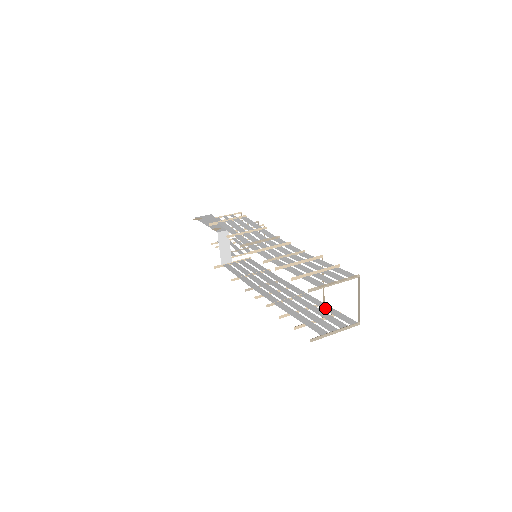
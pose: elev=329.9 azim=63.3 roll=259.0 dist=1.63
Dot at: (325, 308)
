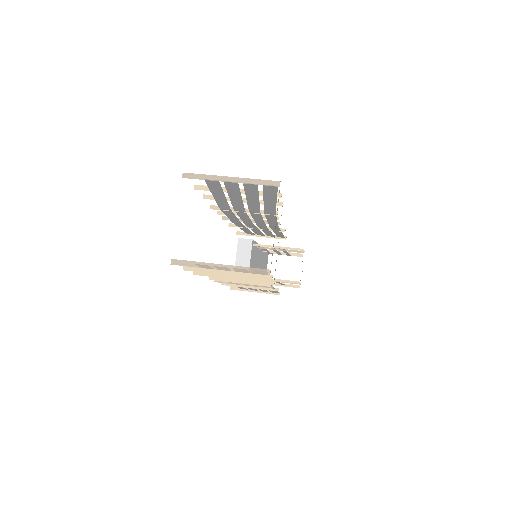
Dot at: occluded
